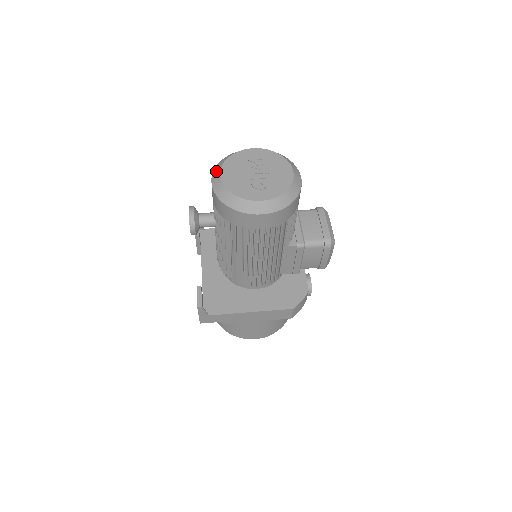
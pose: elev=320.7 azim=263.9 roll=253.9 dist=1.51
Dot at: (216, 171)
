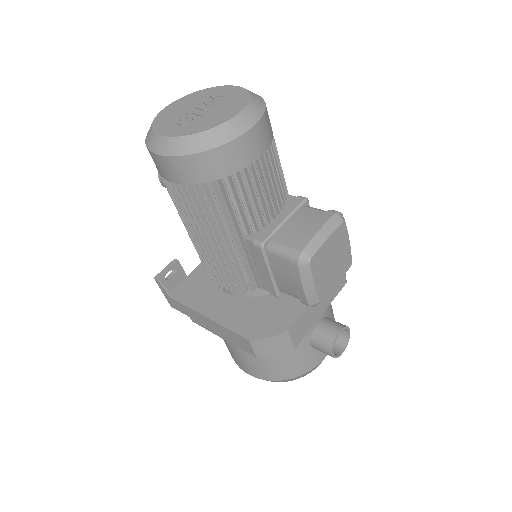
Dot at: occluded
